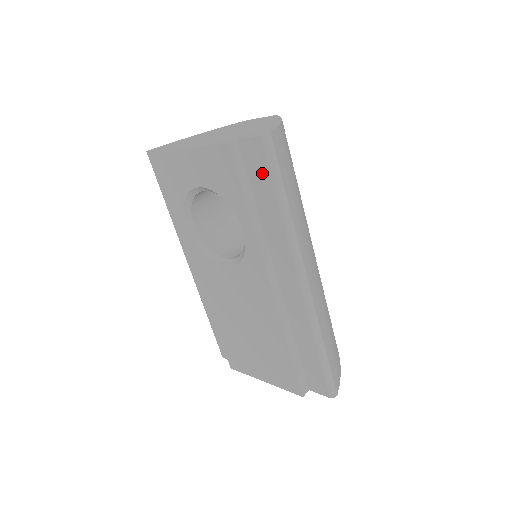
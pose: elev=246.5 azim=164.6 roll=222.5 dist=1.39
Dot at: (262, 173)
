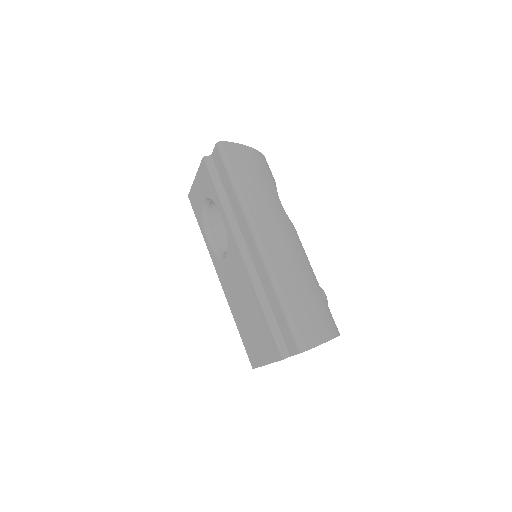
Dot at: (222, 169)
